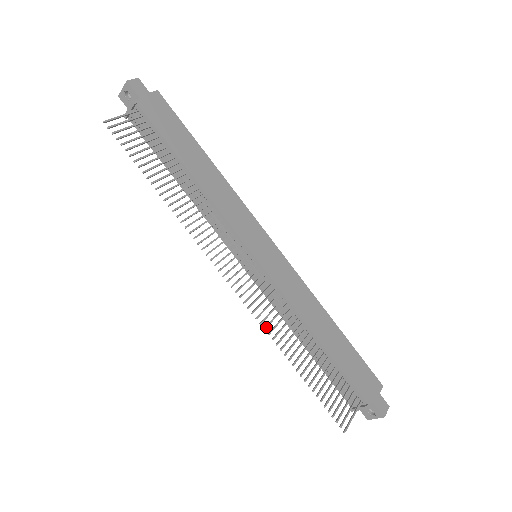
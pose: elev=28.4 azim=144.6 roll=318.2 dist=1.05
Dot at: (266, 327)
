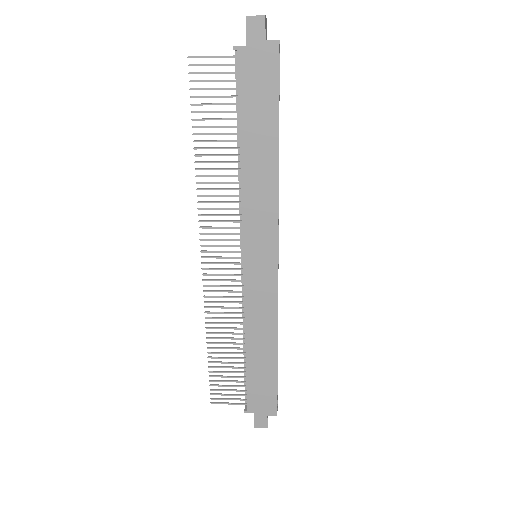
Dot at: (207, 307)
